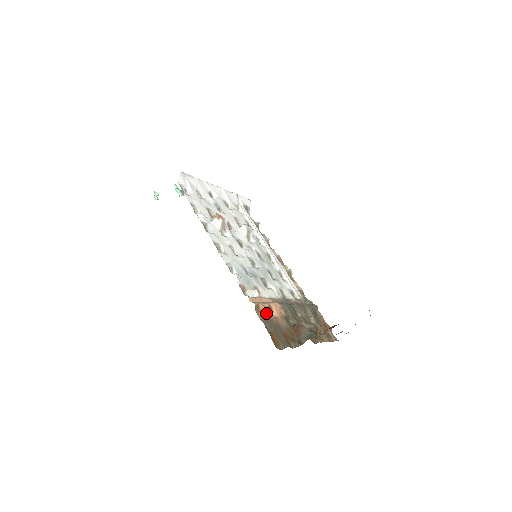
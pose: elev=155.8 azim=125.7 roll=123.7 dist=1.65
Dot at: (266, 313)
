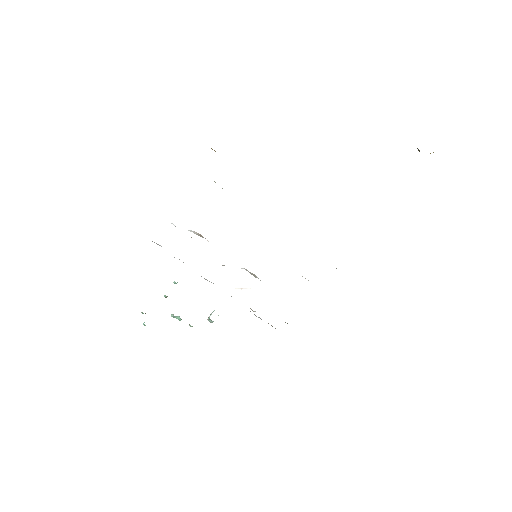
Dot at: occluded
